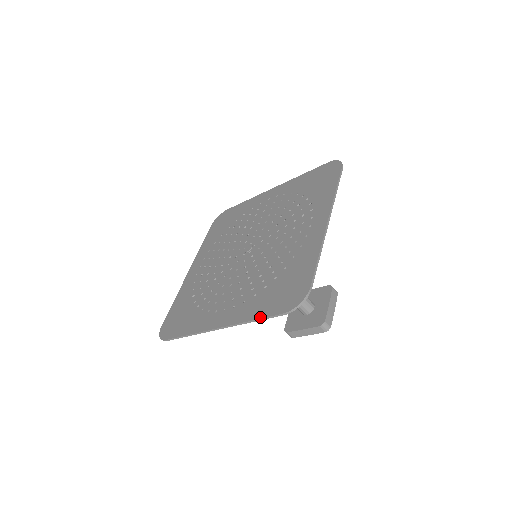
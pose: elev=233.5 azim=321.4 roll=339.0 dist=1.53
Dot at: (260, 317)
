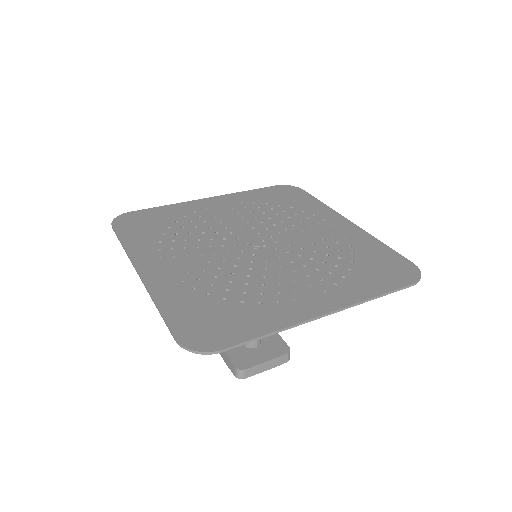
Dot at: (387, 291)
